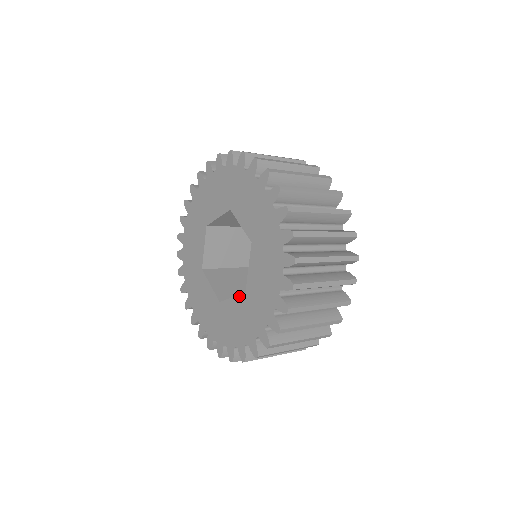
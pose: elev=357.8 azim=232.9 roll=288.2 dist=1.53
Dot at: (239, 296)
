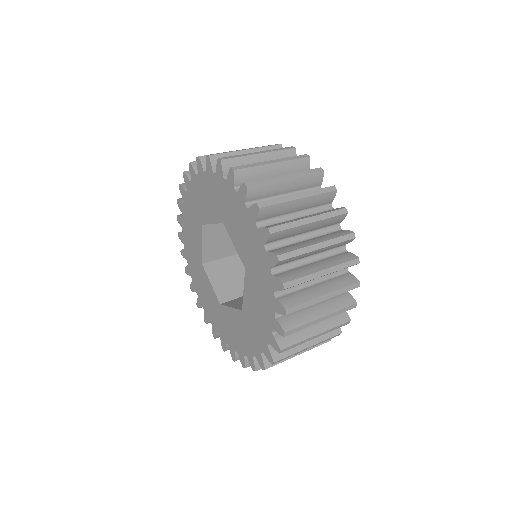
Dot at: (215, 295)
